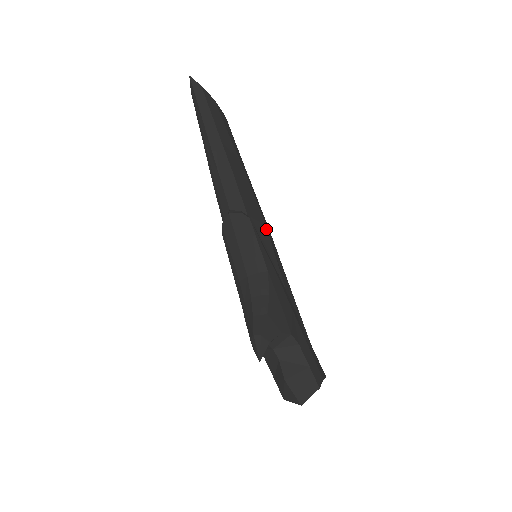
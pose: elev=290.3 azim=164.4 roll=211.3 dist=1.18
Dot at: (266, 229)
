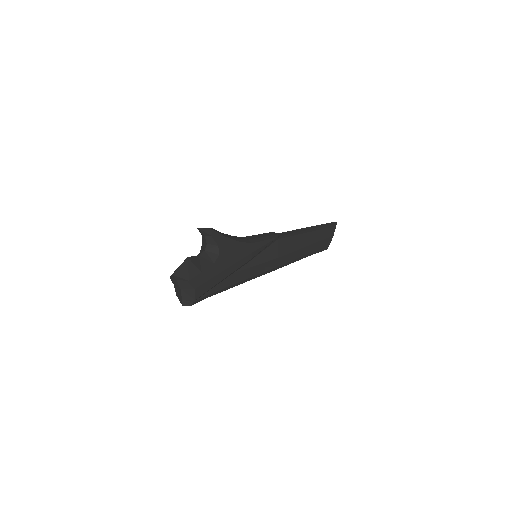
Dot at: (276, 257)
